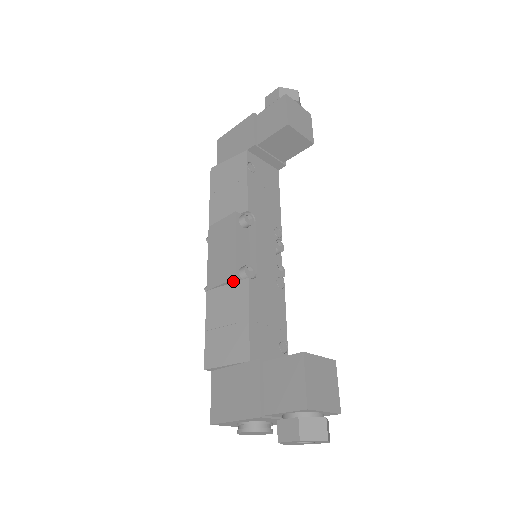
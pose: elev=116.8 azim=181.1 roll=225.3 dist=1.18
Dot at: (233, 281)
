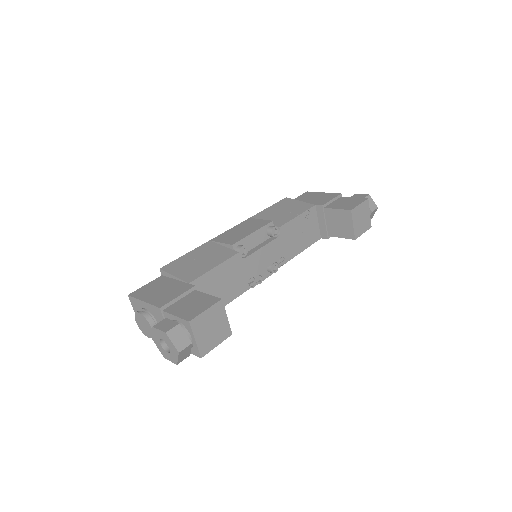
Dot at: (229, 247)
